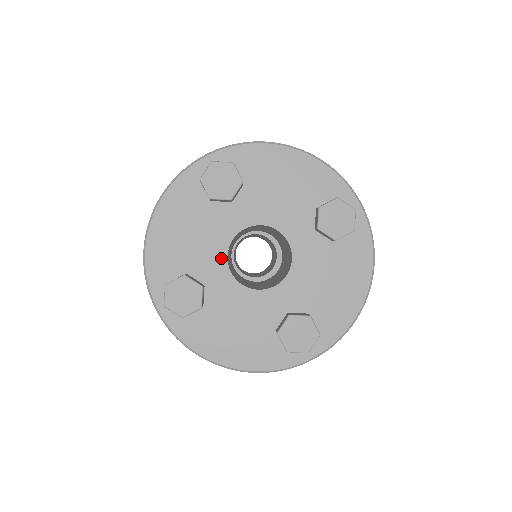
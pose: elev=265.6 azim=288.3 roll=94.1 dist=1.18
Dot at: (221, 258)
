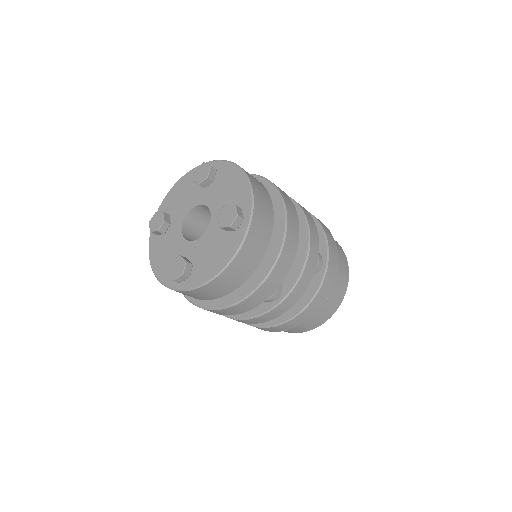
Dot at: (184, 214)
